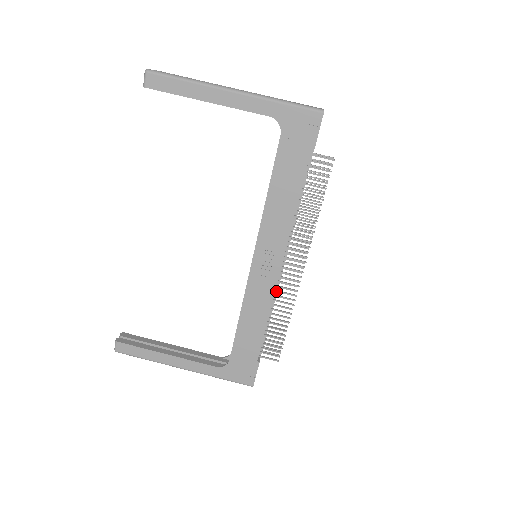
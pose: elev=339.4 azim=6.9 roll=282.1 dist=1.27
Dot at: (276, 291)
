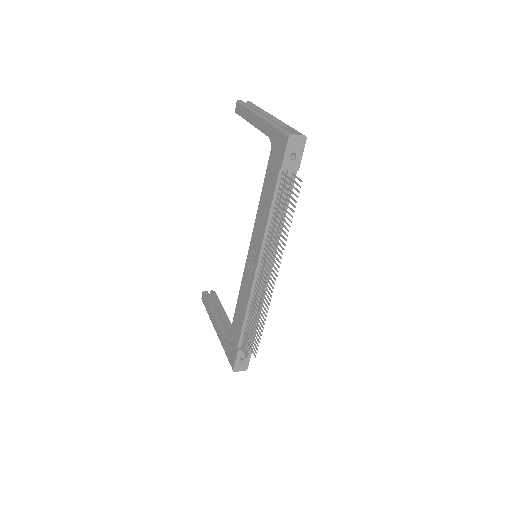
Dot at: (255, 291)
